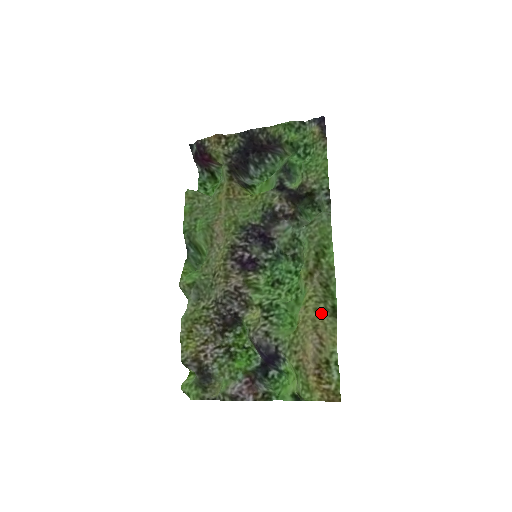
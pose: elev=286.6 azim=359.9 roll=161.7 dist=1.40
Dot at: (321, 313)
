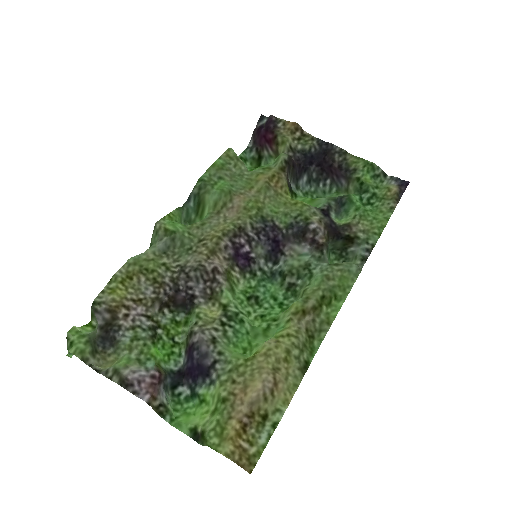
Dot at: (291, 359)
